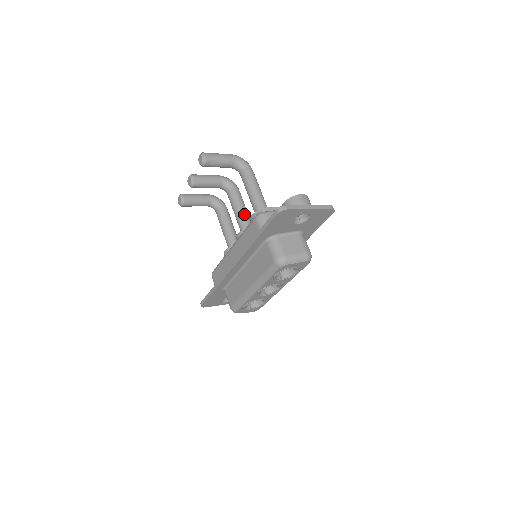
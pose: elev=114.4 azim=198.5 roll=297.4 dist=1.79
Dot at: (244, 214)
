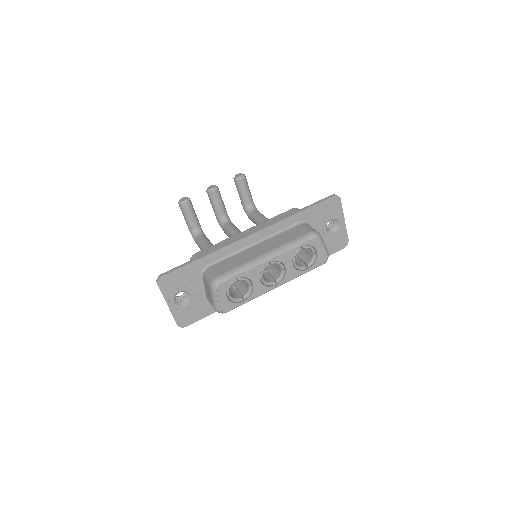
Dot at: occluded
